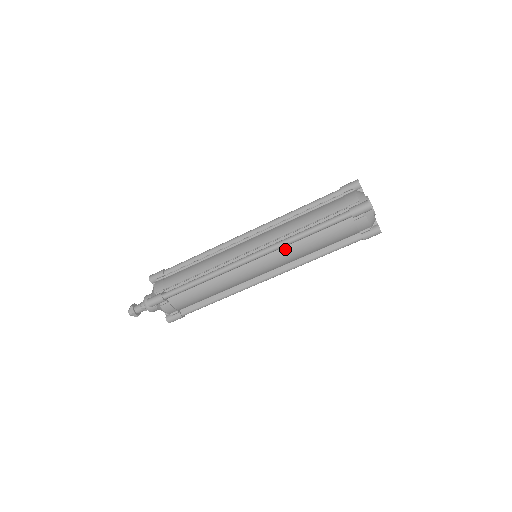
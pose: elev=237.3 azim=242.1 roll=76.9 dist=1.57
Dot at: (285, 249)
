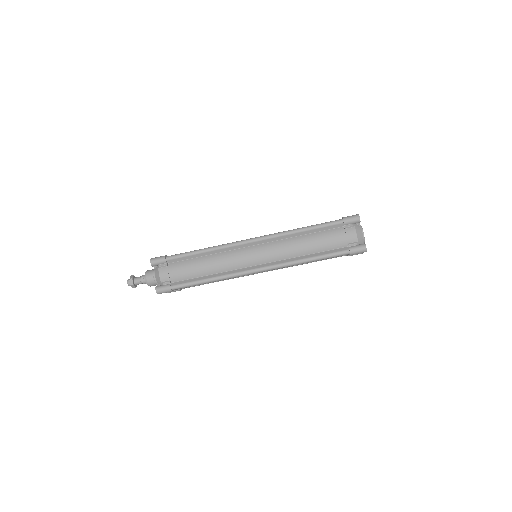
Dot at: (282, 241)
